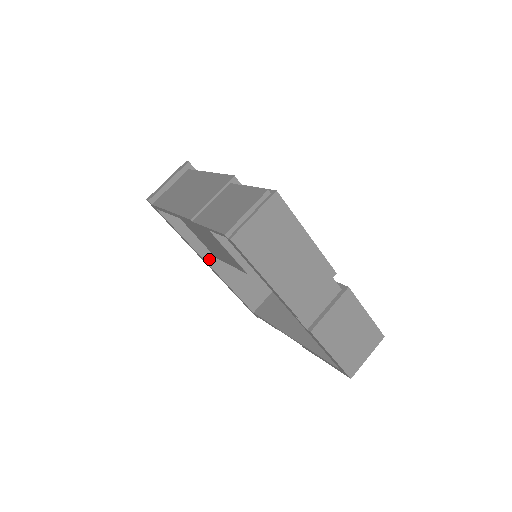
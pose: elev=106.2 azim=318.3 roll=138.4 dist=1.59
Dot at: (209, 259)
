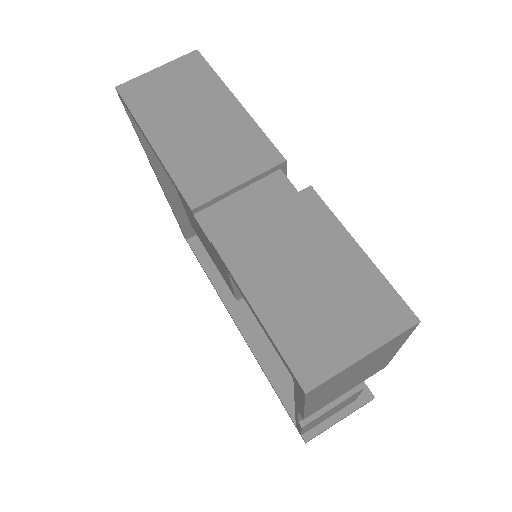
Dot at: (237, 315)
